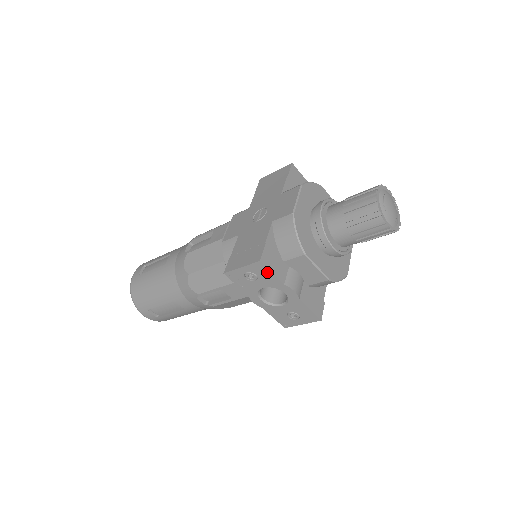
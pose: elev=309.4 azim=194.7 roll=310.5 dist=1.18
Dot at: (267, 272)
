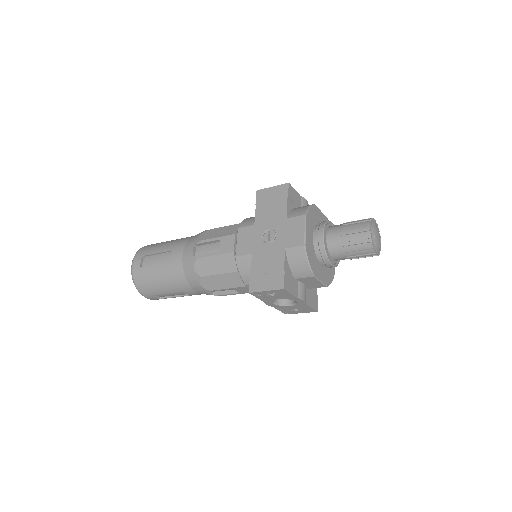
Dot at: (287, 293)
